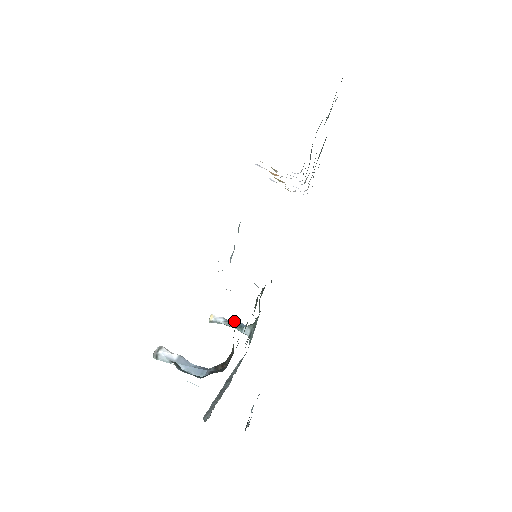
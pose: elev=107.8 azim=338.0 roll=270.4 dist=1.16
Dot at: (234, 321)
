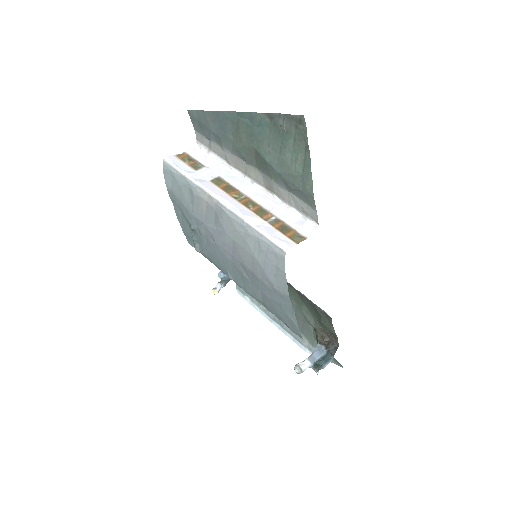
Dot at: (222, 276)
